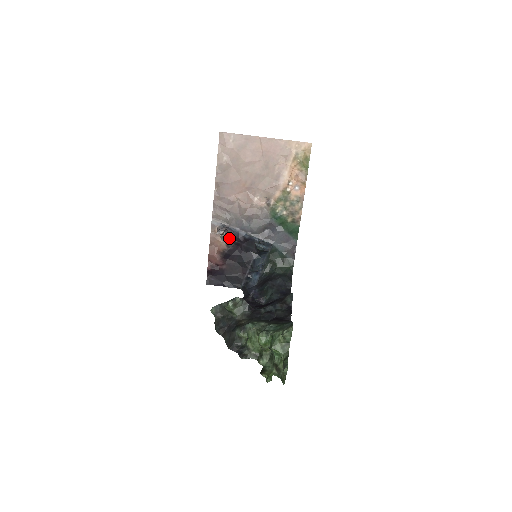
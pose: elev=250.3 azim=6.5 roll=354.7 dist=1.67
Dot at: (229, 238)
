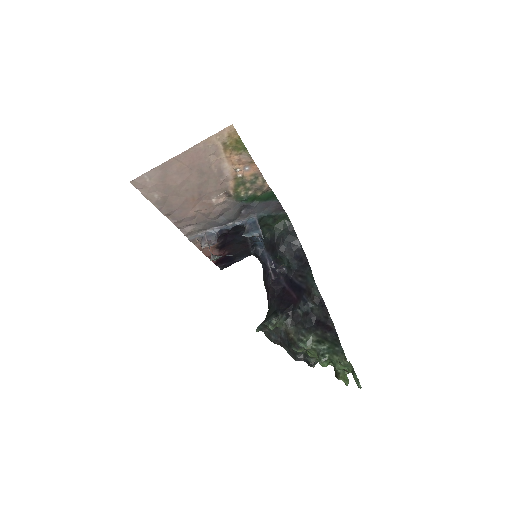
Dot at: (220, 257)
